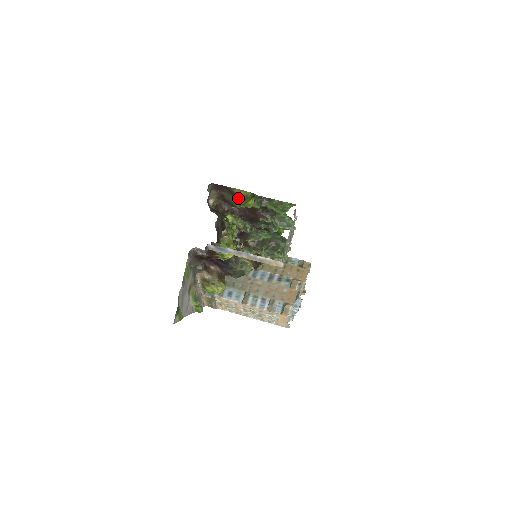
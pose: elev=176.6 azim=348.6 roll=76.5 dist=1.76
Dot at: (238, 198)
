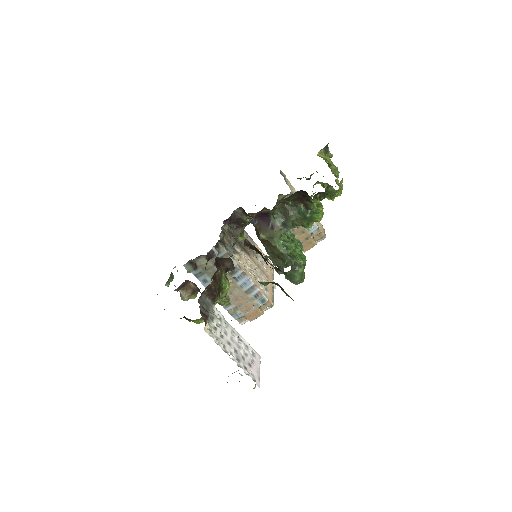
Dot at: occluded
